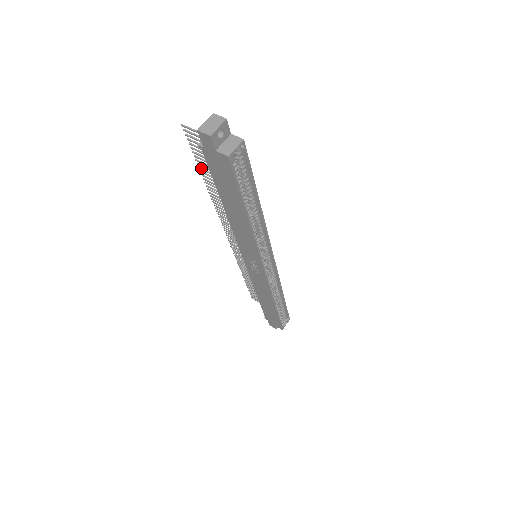
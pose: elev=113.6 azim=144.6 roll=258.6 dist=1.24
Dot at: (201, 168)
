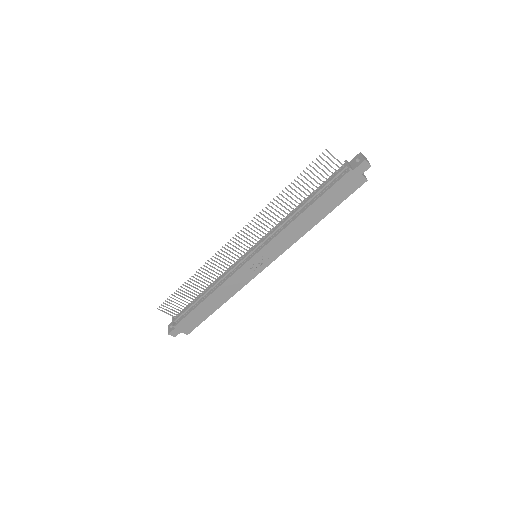
Dot at: occluded
